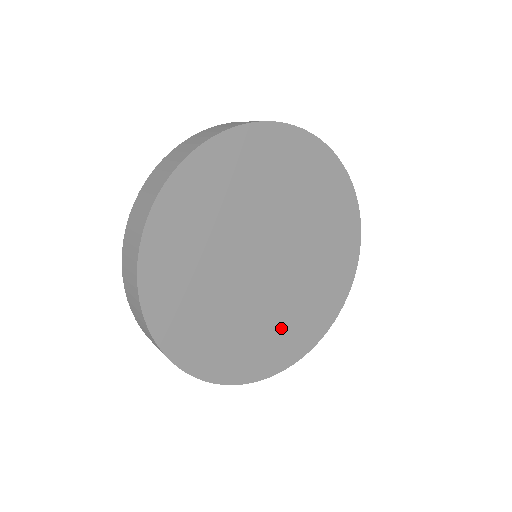
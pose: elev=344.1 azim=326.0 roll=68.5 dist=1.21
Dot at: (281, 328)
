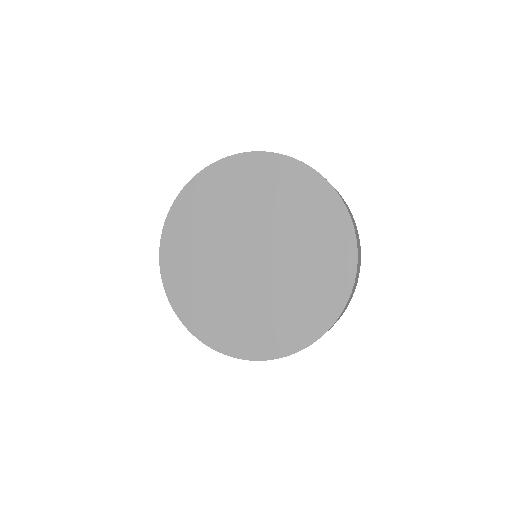
Dot at: (215, 305)
